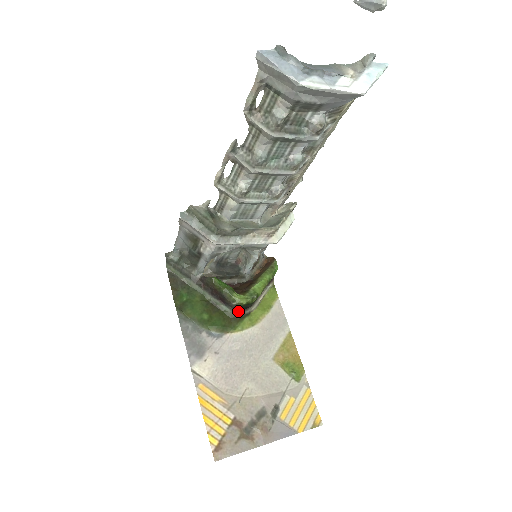
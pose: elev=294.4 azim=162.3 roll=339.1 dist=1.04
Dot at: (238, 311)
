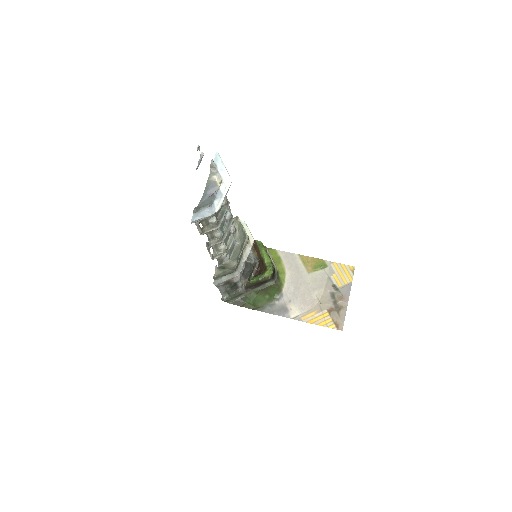
Dot at: (274, 278)
